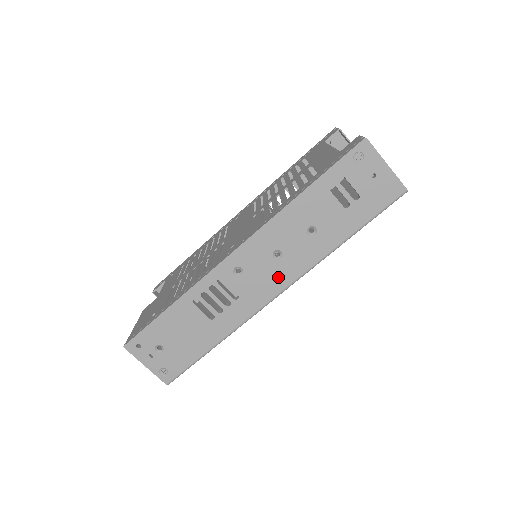
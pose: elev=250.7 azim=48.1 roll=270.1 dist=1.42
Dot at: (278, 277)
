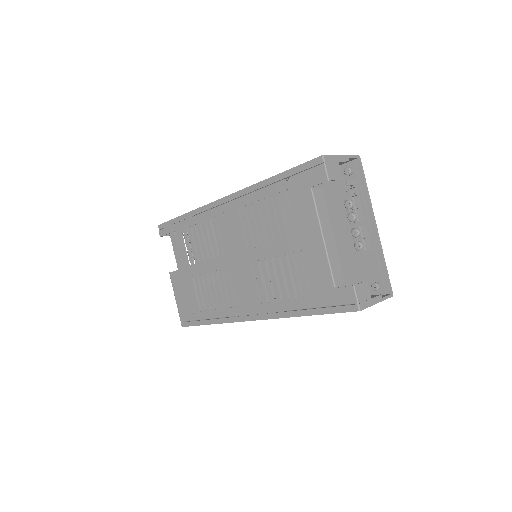
Dot at: occluded
